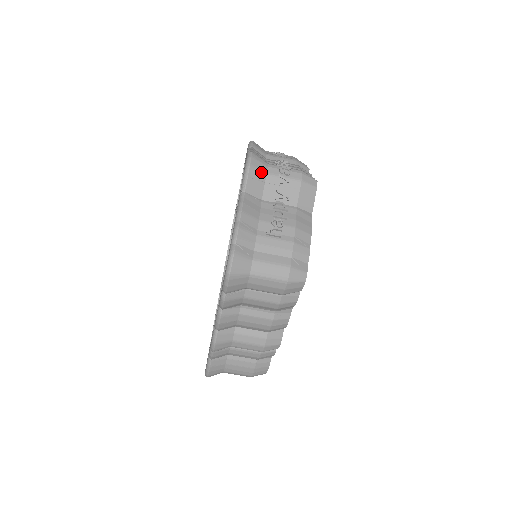
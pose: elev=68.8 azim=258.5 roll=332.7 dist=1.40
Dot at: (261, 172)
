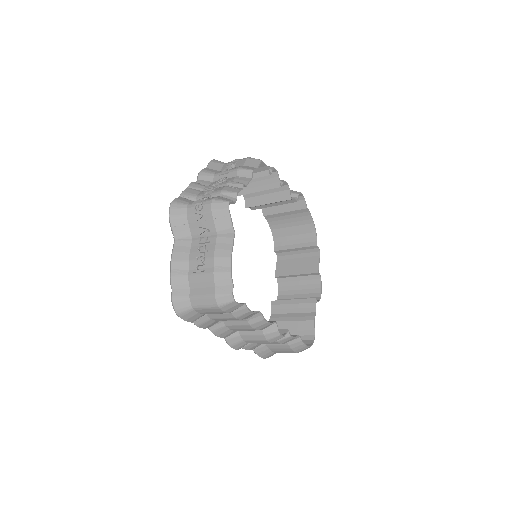
Dot at: (181, 217)
